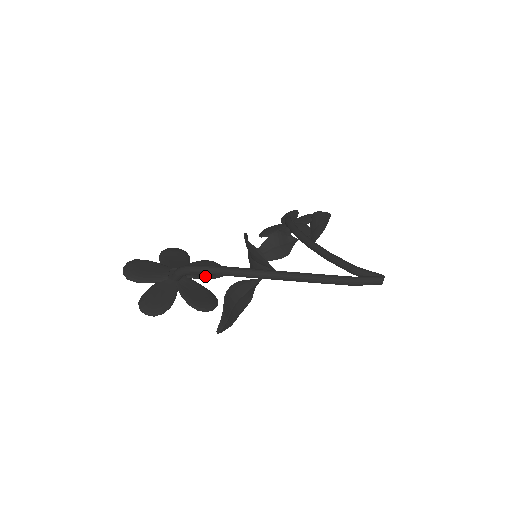
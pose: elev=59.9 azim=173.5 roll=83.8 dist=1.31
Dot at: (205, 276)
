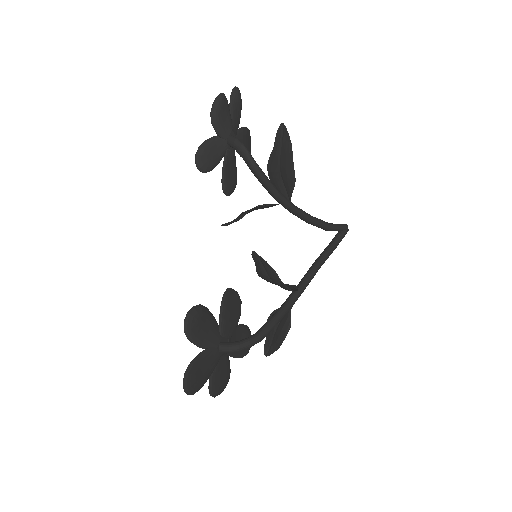
Dot at: occluded
